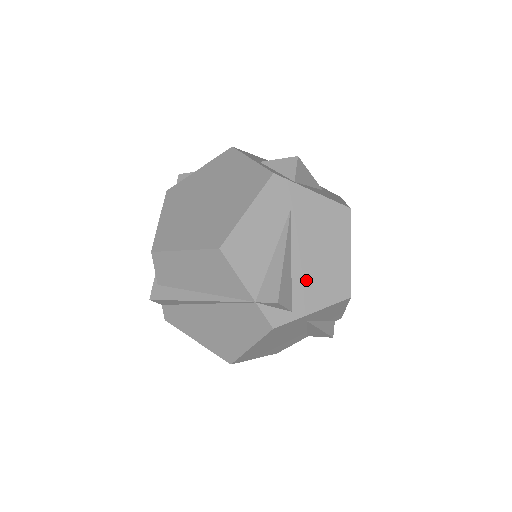
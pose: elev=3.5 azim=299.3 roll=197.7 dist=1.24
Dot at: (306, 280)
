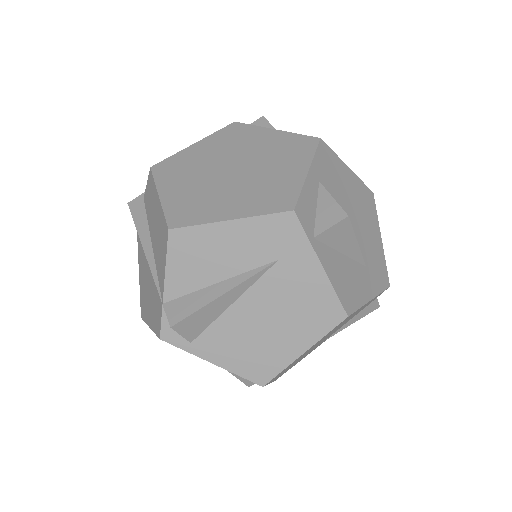
Dot at: (231, 332)
